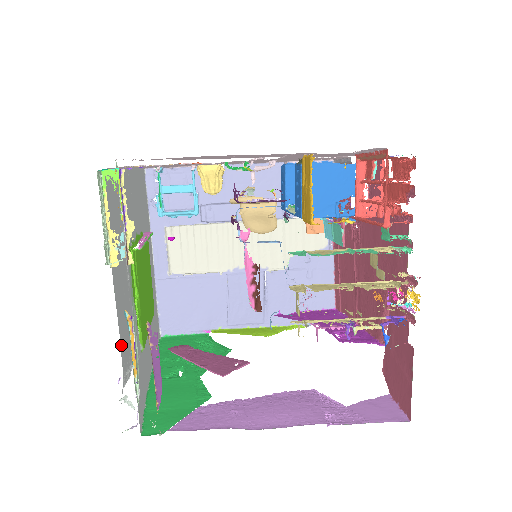
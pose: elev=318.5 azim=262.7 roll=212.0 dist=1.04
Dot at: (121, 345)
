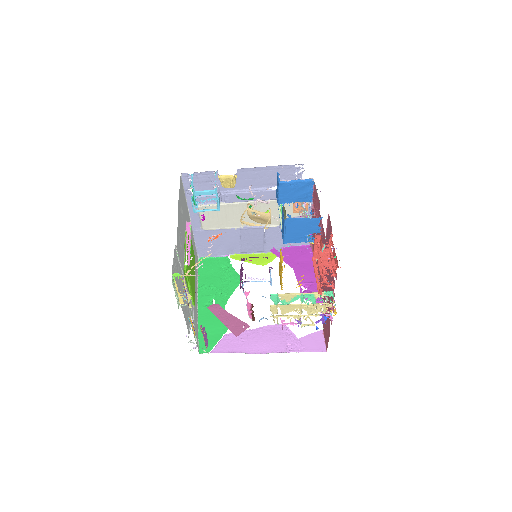
Dot at: (187, 324)
